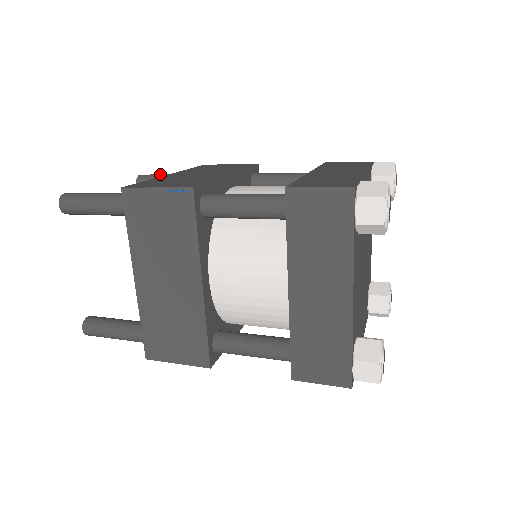
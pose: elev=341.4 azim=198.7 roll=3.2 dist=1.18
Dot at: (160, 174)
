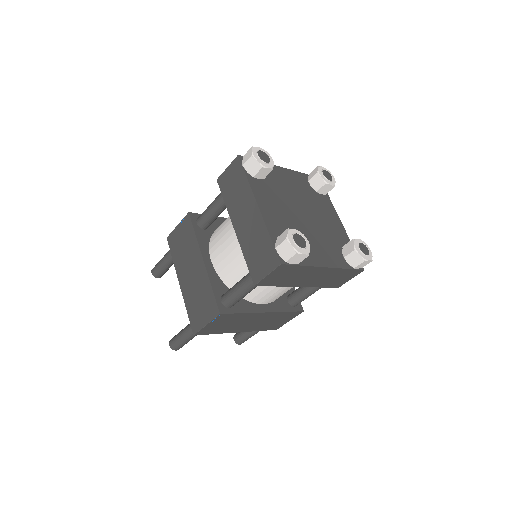
Dot at: (159, 264)
